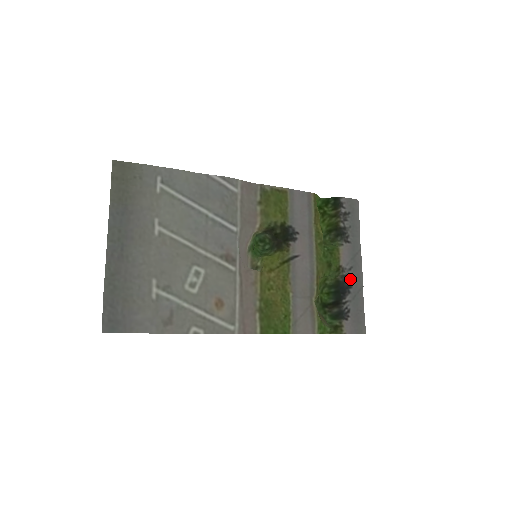
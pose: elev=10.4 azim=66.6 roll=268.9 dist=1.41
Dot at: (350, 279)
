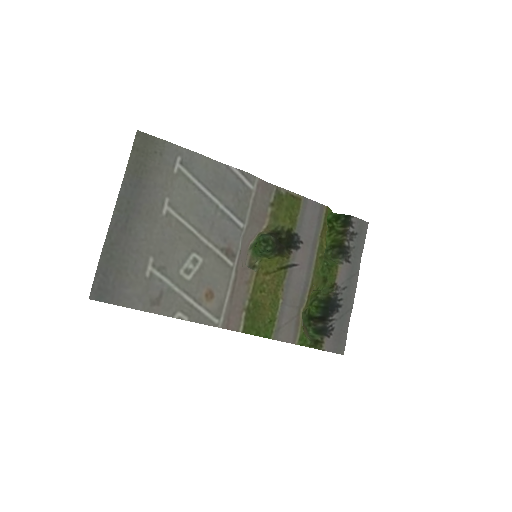
Dot at: (342, 298)
